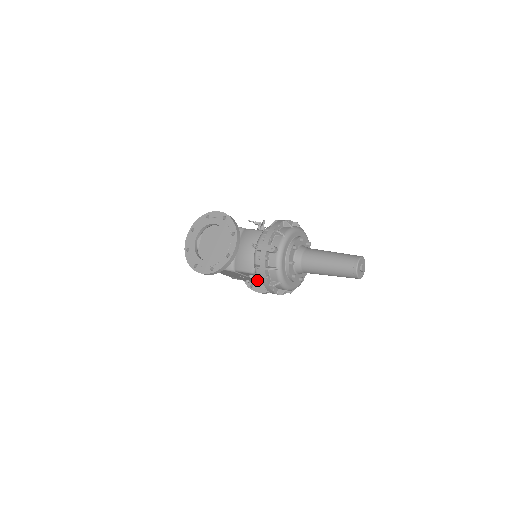
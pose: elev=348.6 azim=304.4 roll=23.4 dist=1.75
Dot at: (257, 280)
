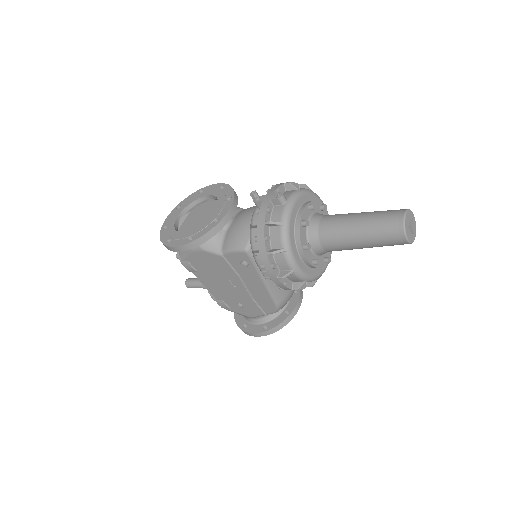
Dot at: (252, 297)
